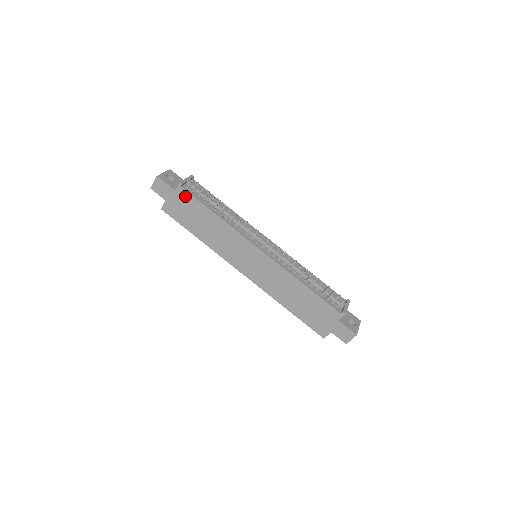
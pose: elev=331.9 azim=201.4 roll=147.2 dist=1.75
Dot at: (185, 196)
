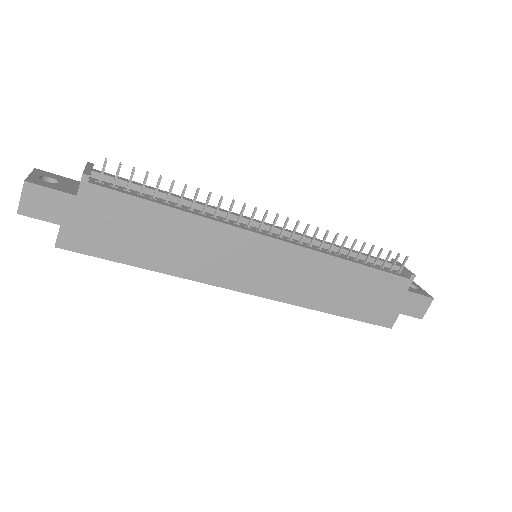
Dot at: (103, 198)
